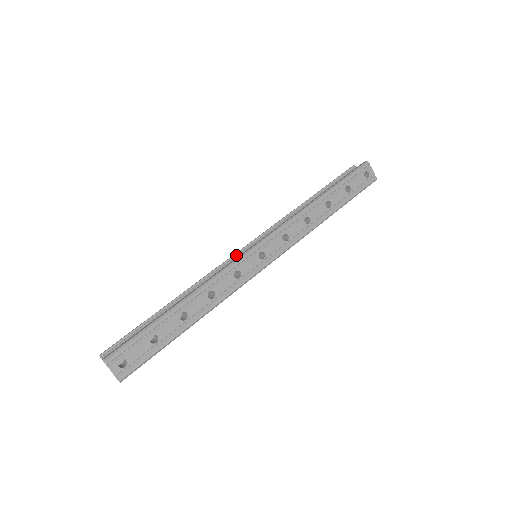
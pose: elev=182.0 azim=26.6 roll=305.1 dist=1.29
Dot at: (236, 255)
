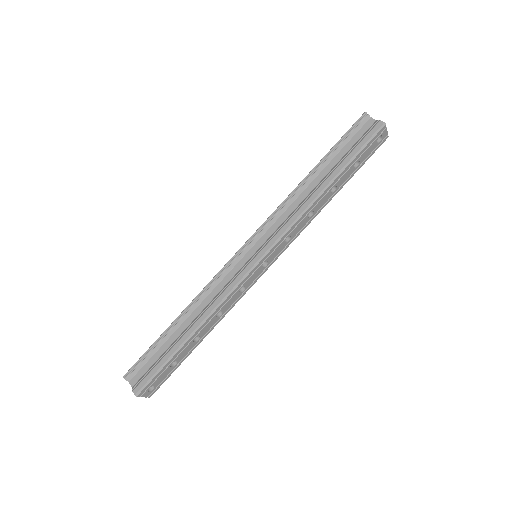
Dot at: (236, 258)
